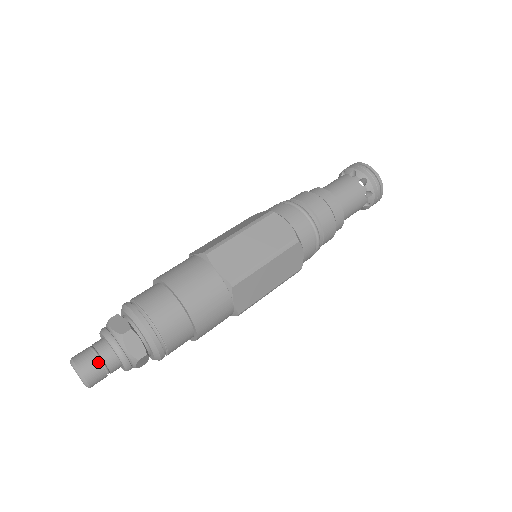
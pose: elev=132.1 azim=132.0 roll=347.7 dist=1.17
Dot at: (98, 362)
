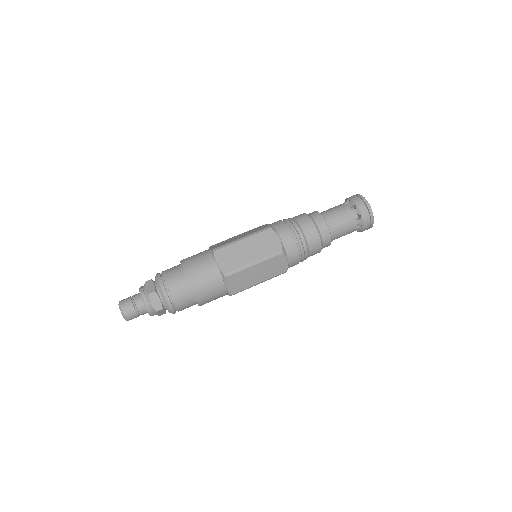
Dot at: (137, 316)
